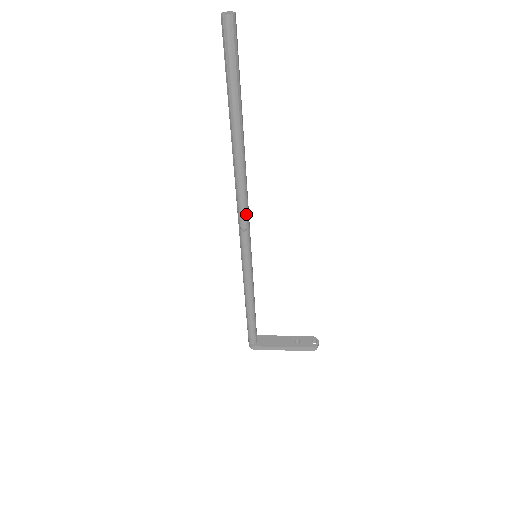
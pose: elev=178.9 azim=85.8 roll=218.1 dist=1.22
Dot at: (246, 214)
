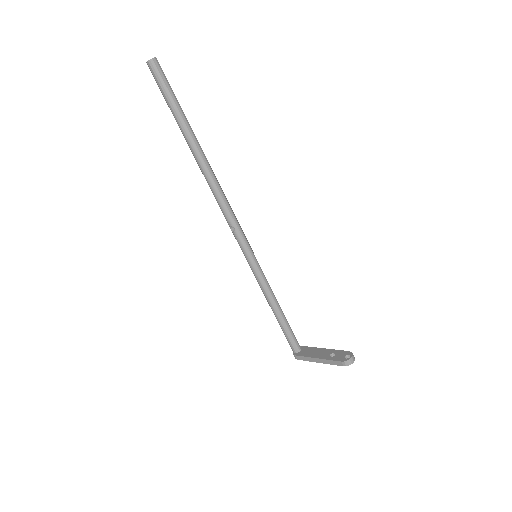
Dot at: (228, 215)
